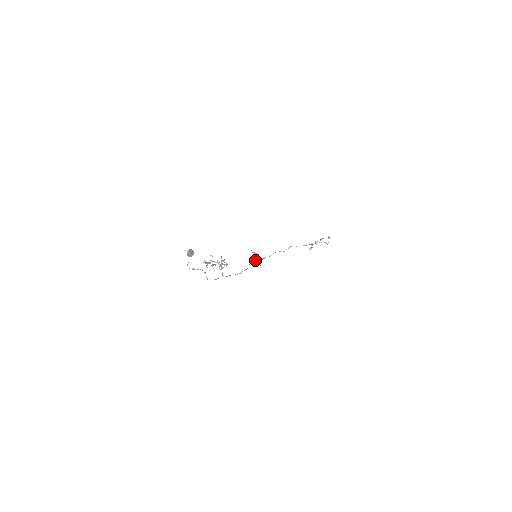
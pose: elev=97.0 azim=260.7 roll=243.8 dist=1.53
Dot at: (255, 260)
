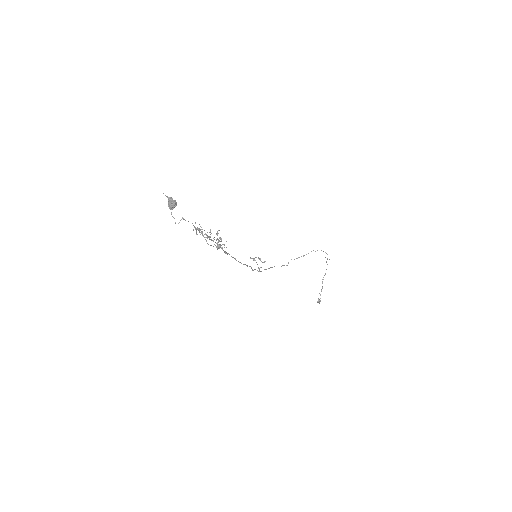
Dot at: (258, 268)
